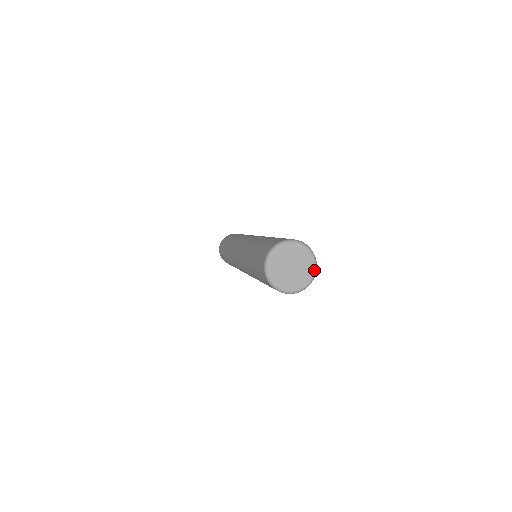
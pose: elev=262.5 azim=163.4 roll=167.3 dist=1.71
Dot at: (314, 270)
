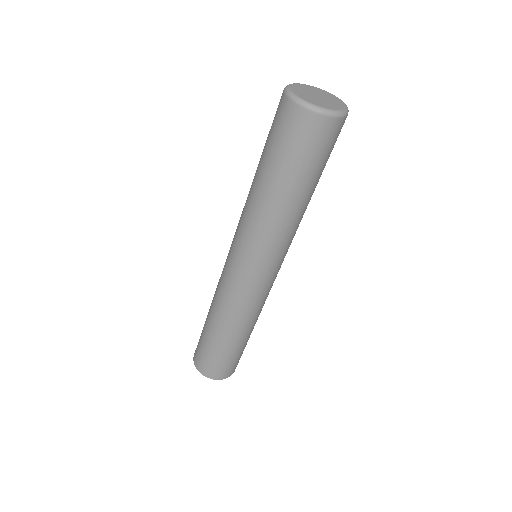
Dot at: (345, 109)
